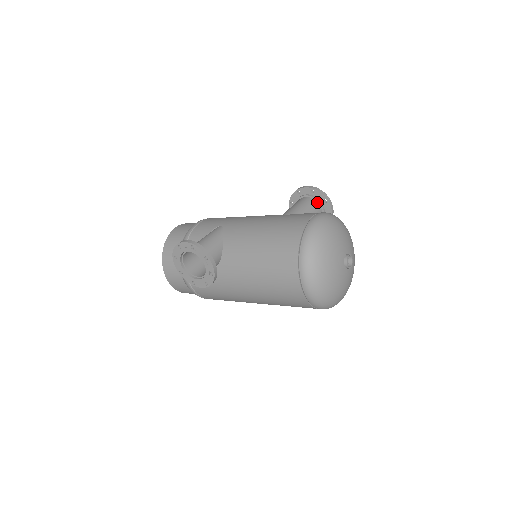
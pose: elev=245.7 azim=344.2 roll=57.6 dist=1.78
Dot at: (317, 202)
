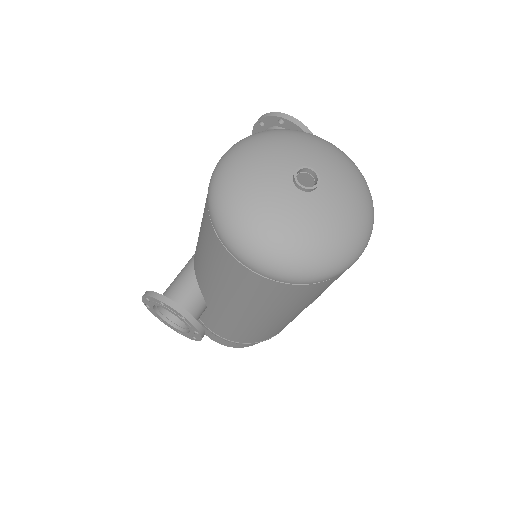
Dot at: occluded
